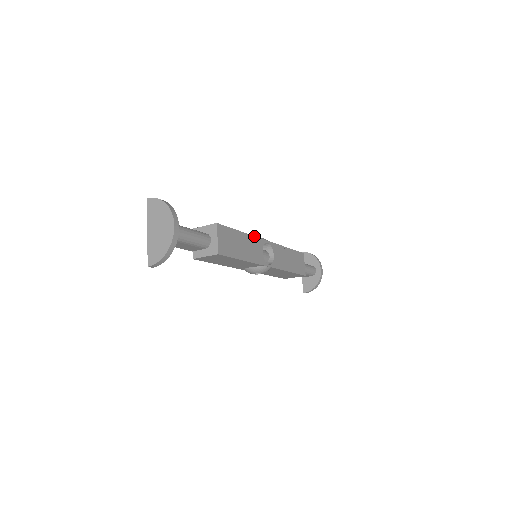
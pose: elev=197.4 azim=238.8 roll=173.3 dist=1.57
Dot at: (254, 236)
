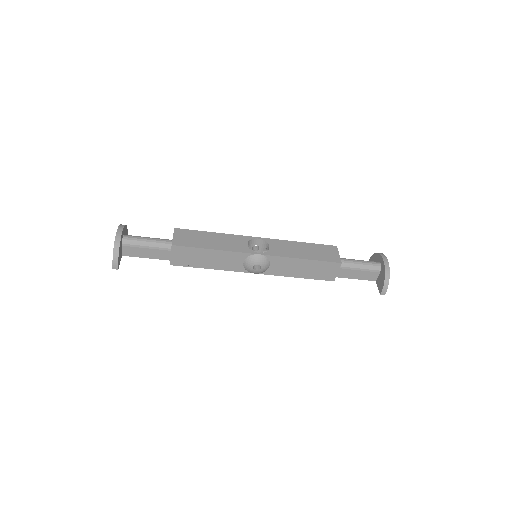
Dot at: (234, 235)
